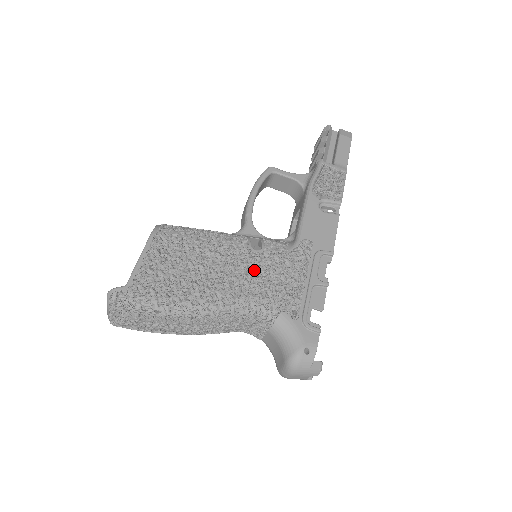
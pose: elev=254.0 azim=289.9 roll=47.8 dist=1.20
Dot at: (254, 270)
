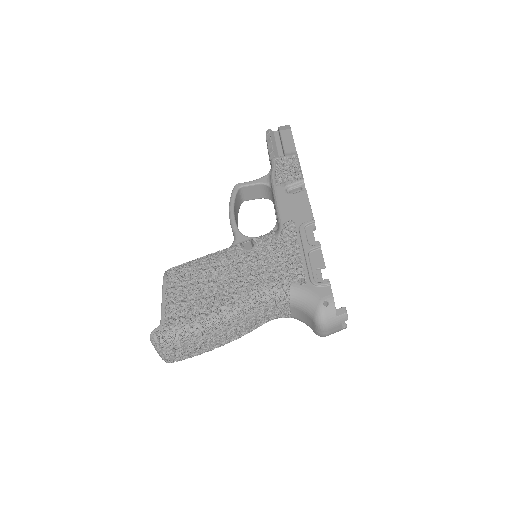
Dot at: (255, 265)
